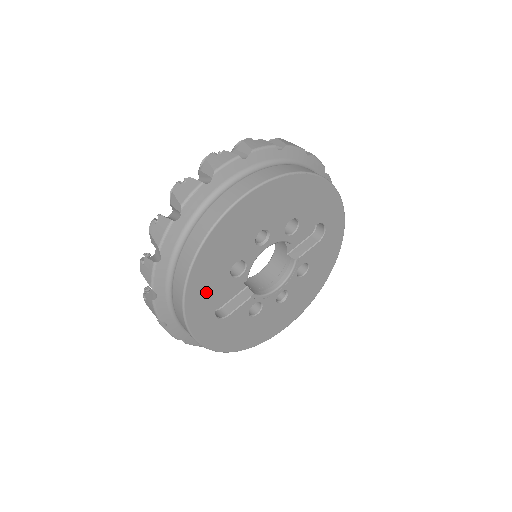
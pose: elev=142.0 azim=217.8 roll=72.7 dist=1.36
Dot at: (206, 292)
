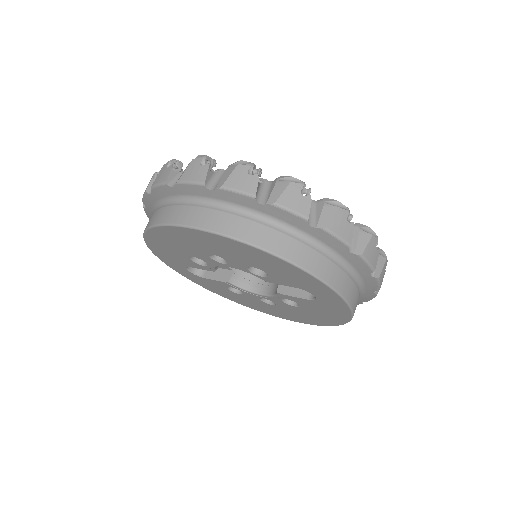
Dot at: (169, 255)
